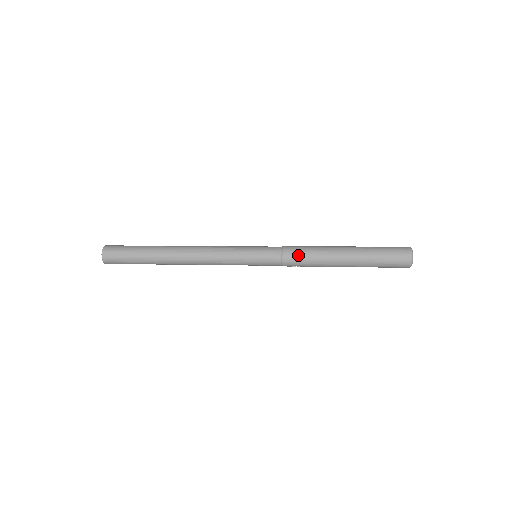
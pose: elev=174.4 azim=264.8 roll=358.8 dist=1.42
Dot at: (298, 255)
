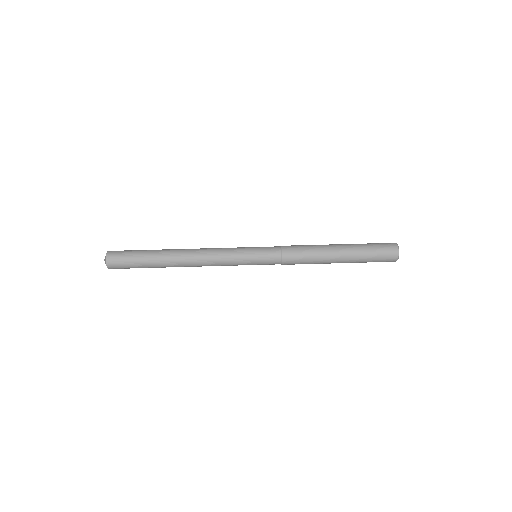
Dot at: occluded
